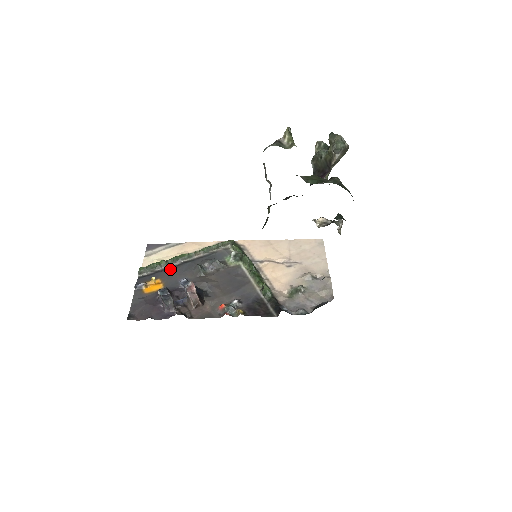
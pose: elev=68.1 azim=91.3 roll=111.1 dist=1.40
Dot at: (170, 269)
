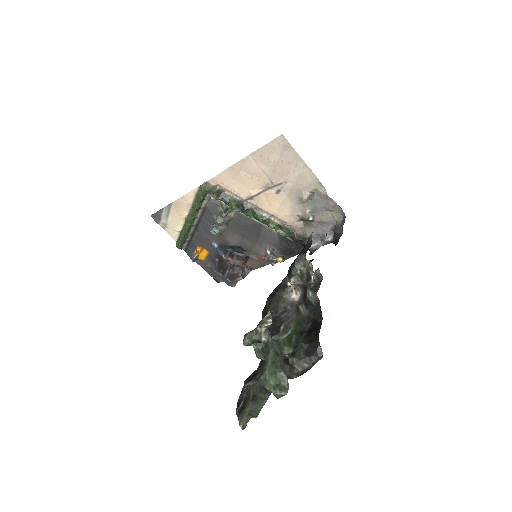
Dot at: (194, 236)
